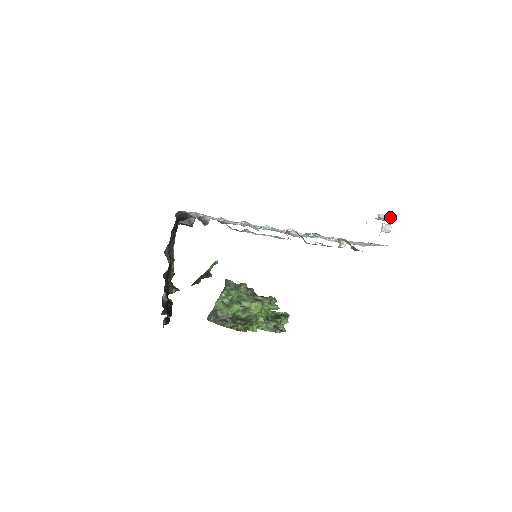
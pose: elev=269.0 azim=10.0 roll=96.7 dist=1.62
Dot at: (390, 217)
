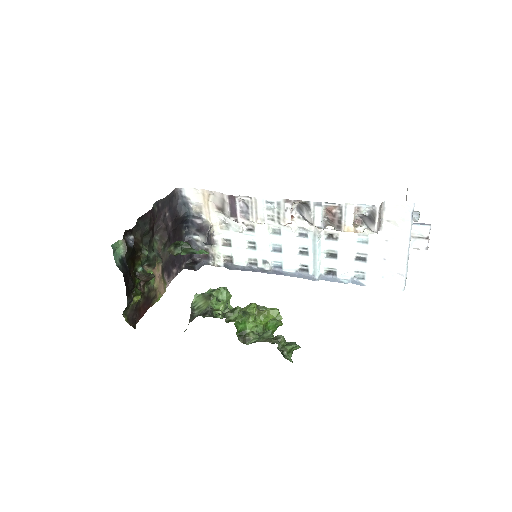
Dot at: (422, 224)
